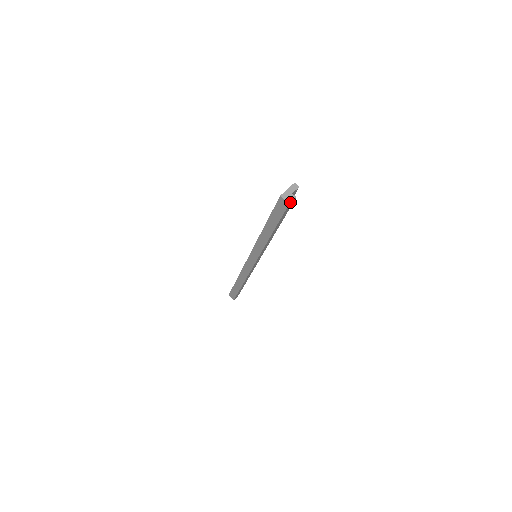
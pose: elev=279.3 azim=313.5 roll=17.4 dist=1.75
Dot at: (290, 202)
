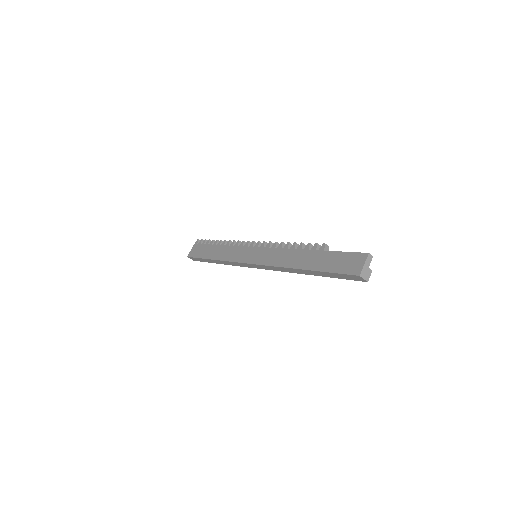
Dot at: (368, 279)
